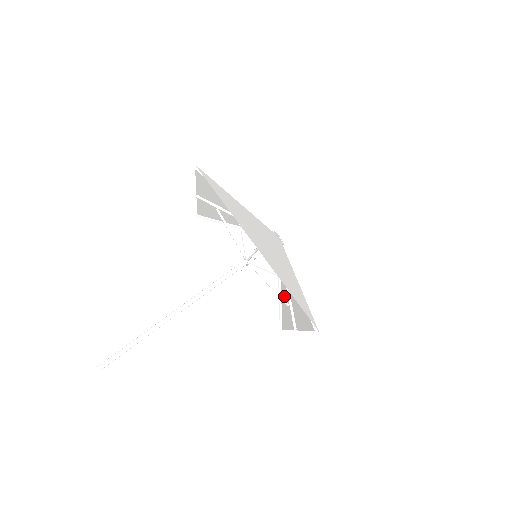
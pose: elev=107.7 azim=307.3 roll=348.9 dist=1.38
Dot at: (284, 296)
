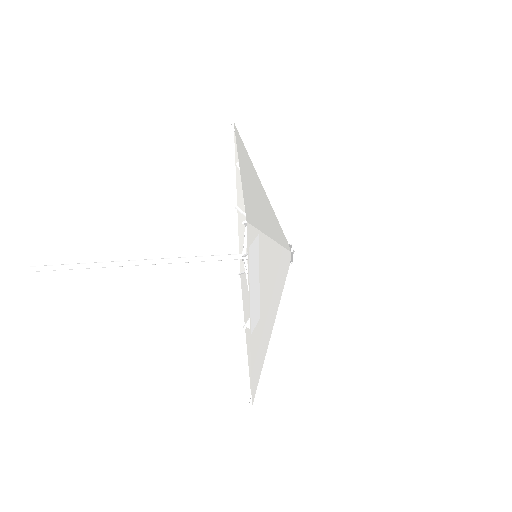
Dot at: (268, 327)
